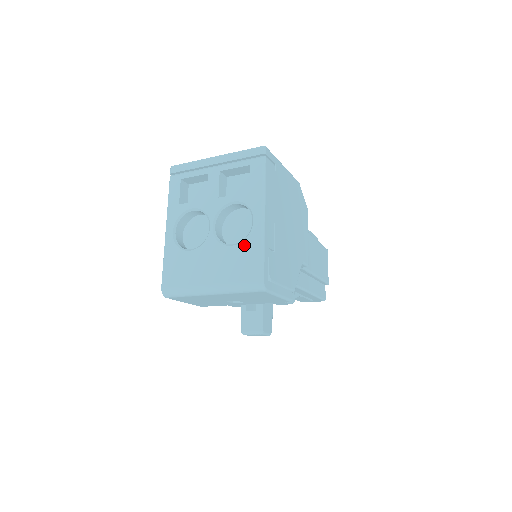
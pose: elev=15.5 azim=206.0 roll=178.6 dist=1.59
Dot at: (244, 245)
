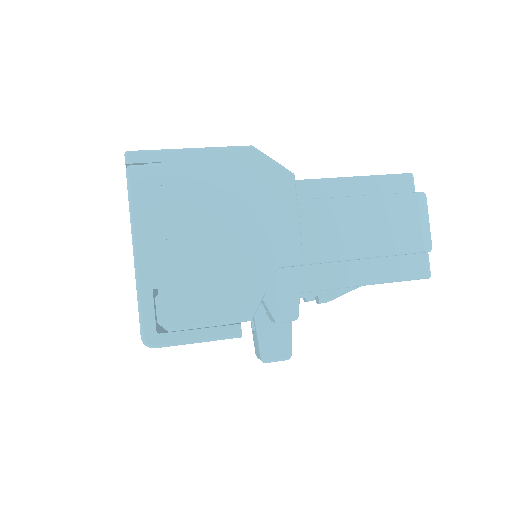
Dot at: occluded
